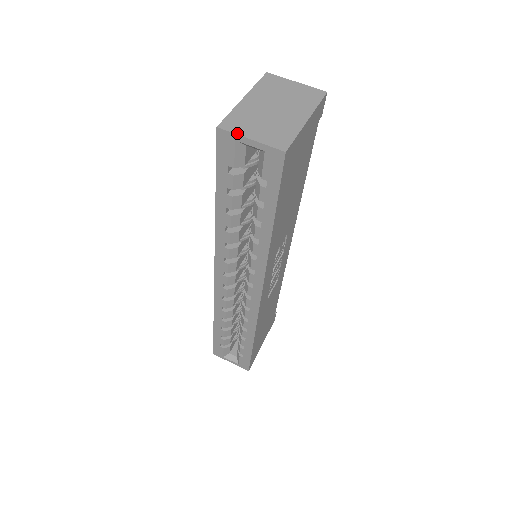
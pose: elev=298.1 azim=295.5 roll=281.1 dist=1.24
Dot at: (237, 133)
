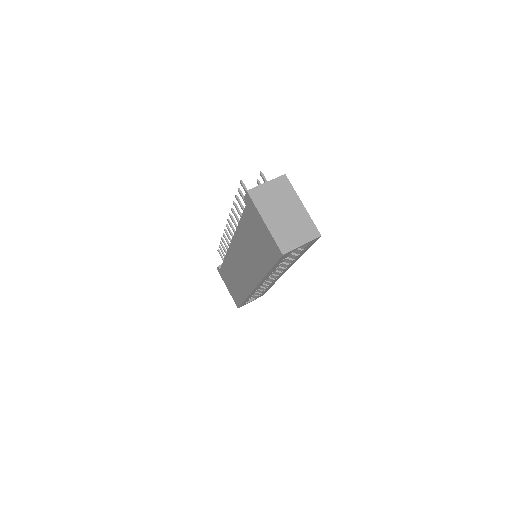
Dot at: (294, 248)
